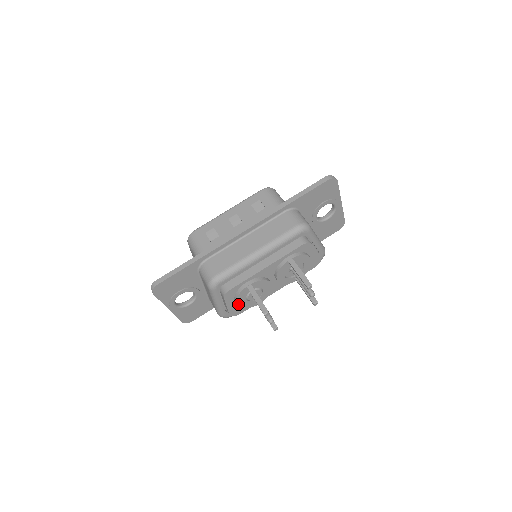
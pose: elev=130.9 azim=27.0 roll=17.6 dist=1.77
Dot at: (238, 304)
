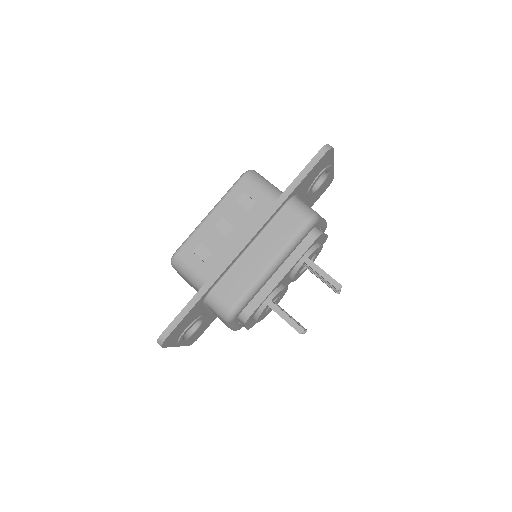
Dot at: (258, 321)
